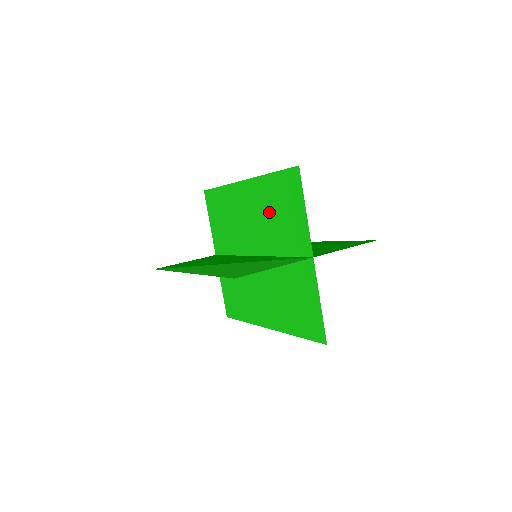
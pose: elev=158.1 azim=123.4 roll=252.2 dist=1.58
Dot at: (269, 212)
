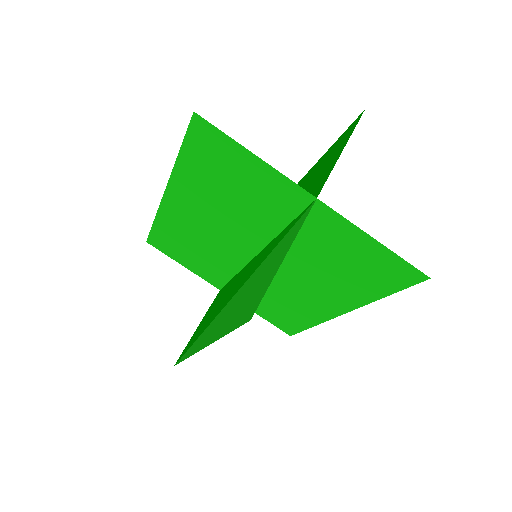
Dot at: (220, 199)
